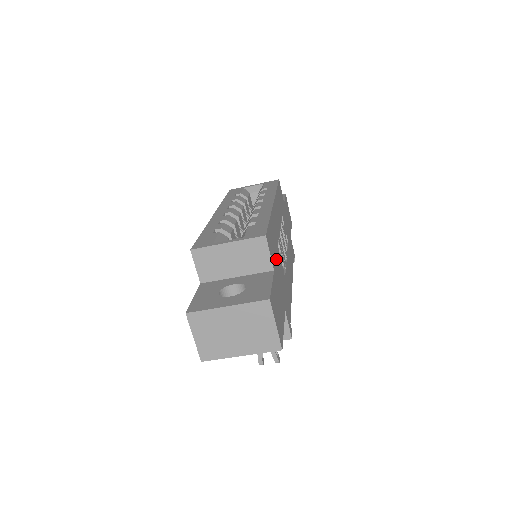
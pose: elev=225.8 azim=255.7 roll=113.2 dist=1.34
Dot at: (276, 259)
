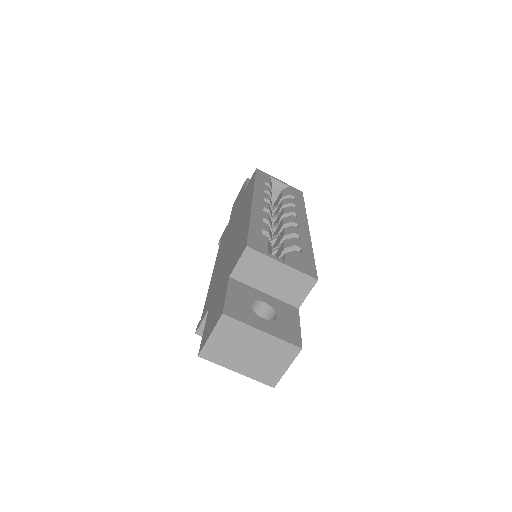
Dot at: occluded
